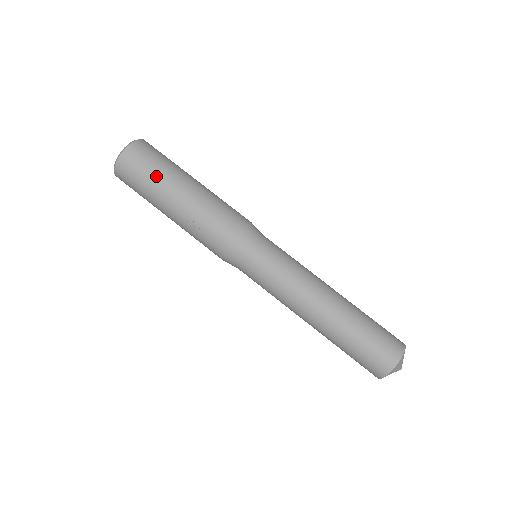
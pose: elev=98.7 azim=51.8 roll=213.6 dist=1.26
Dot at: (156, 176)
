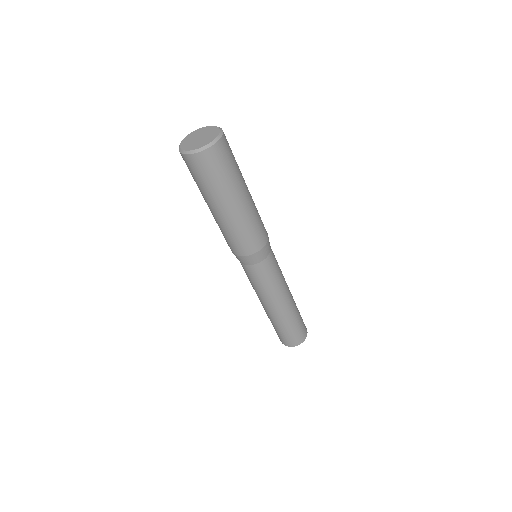
Dot at: (202, 189)
